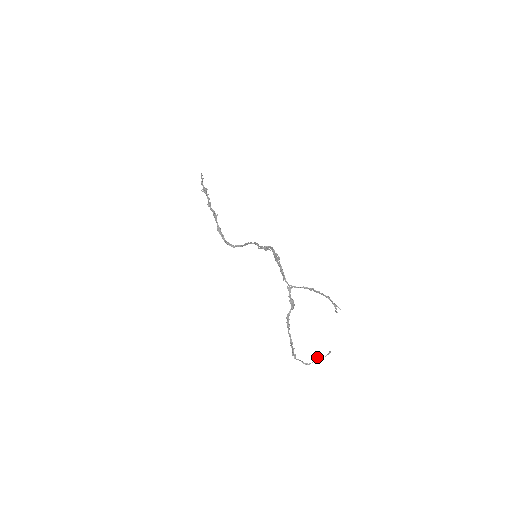
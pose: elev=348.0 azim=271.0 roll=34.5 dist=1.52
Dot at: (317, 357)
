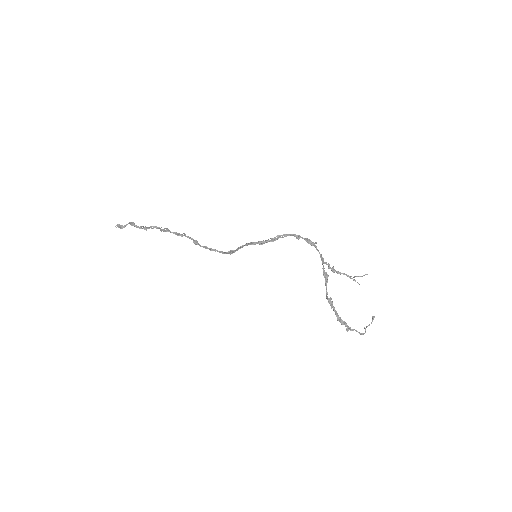
Dot at: (364, 328)
